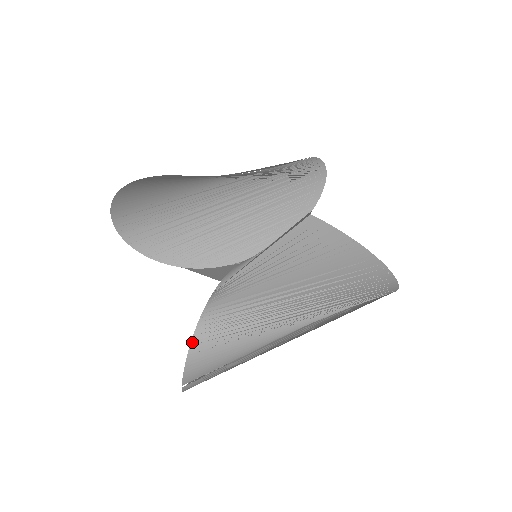
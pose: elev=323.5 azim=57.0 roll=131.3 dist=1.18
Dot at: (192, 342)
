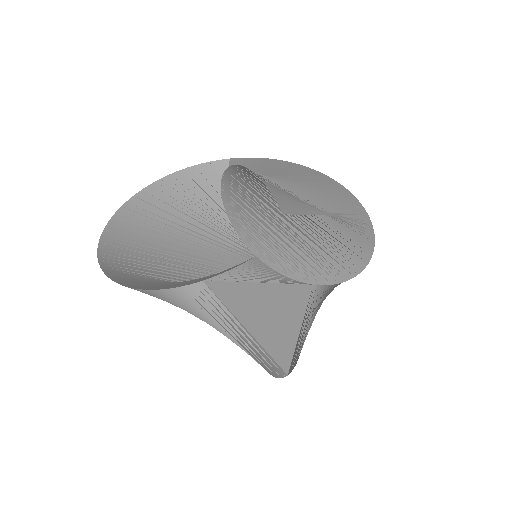
Dot at: (226, 170)
